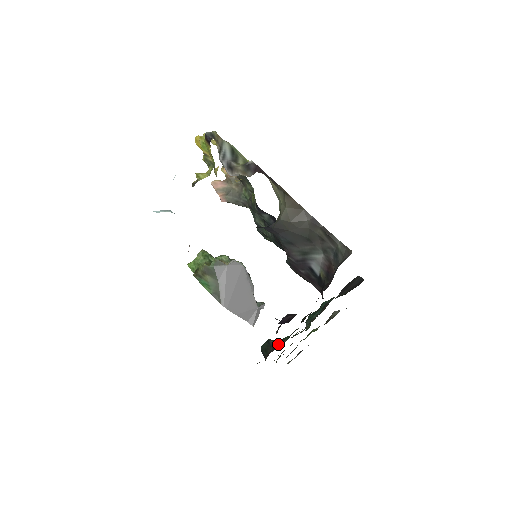
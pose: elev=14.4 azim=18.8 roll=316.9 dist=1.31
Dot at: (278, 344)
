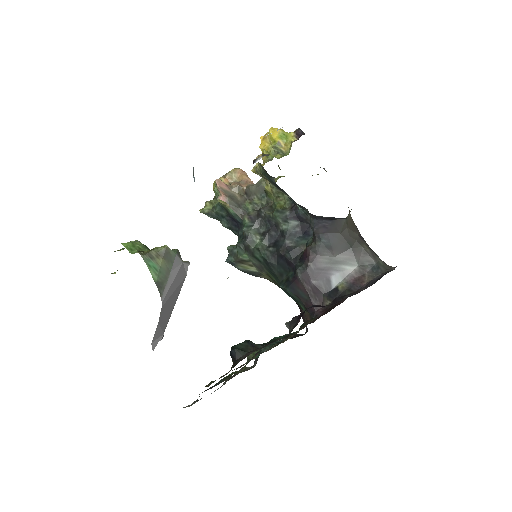
Dot at: (269, 343)
